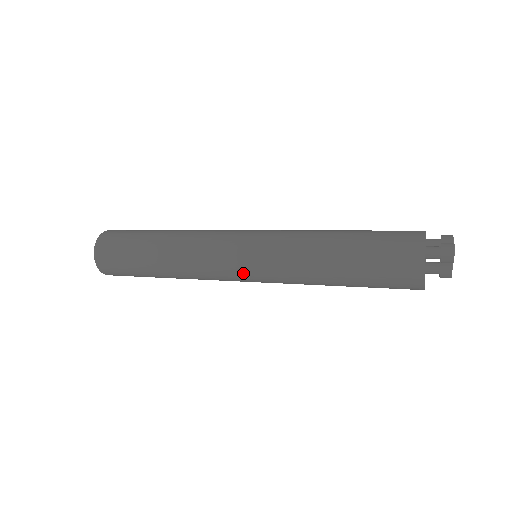
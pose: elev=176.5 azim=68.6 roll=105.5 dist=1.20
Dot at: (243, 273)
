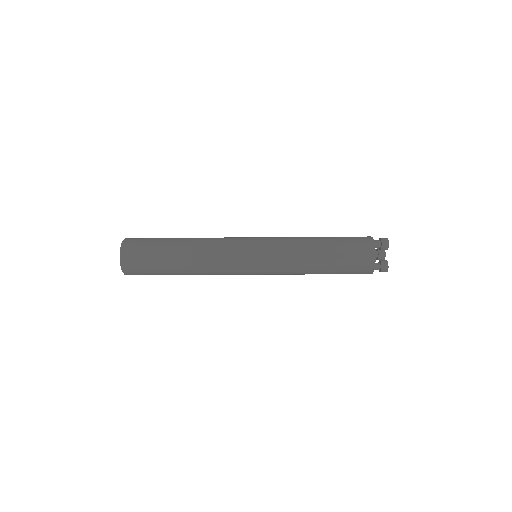
Dot at: (252, 250)
